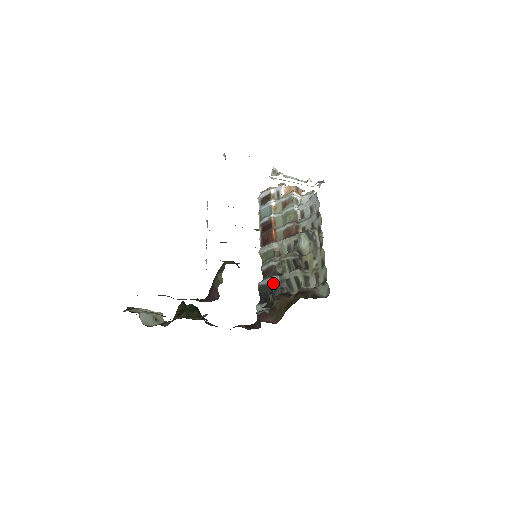
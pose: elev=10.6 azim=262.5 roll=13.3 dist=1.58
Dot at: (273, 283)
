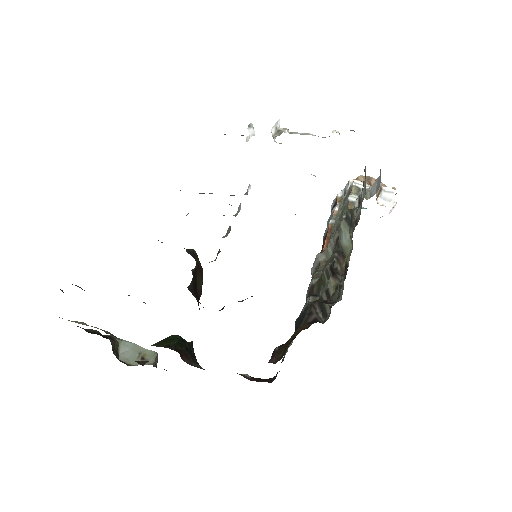
Dot at: (304, 309)
